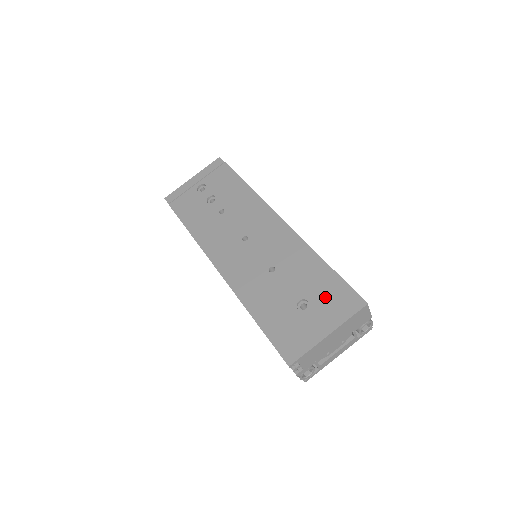
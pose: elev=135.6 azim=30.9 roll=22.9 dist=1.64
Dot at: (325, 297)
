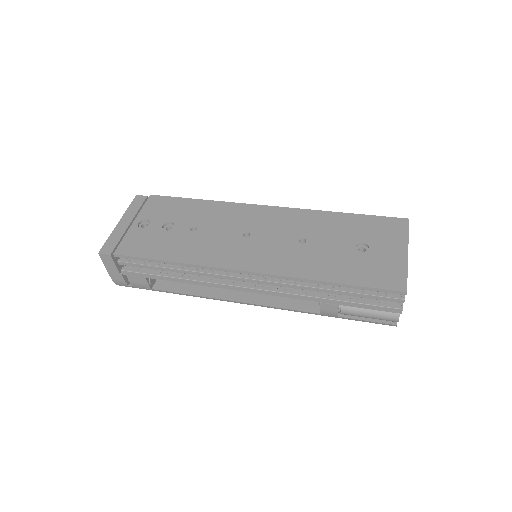
Dot at: (373, 232)
